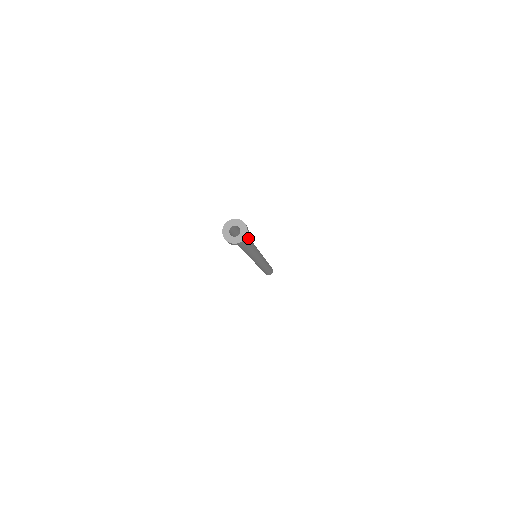
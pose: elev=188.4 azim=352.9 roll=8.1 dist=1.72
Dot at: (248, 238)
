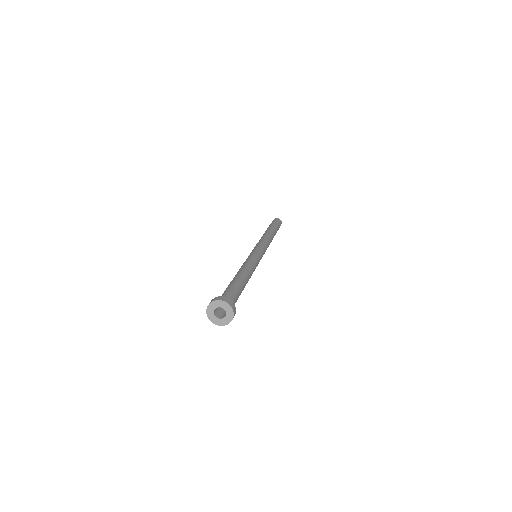
Dot at: (238, 296)
